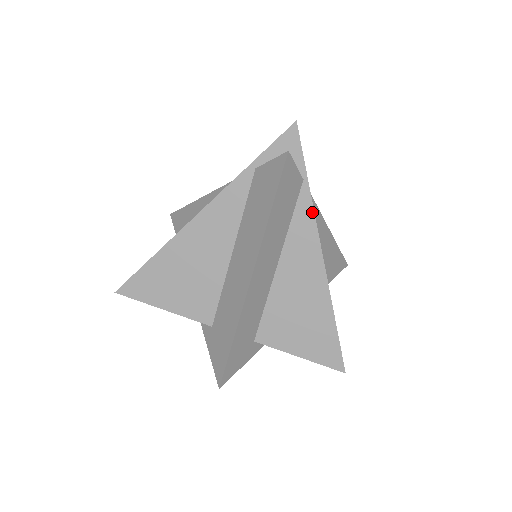
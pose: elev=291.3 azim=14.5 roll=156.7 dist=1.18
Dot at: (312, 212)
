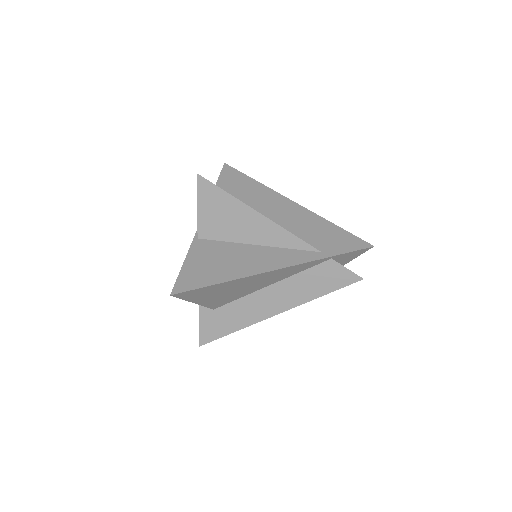
Dot at: occluded
